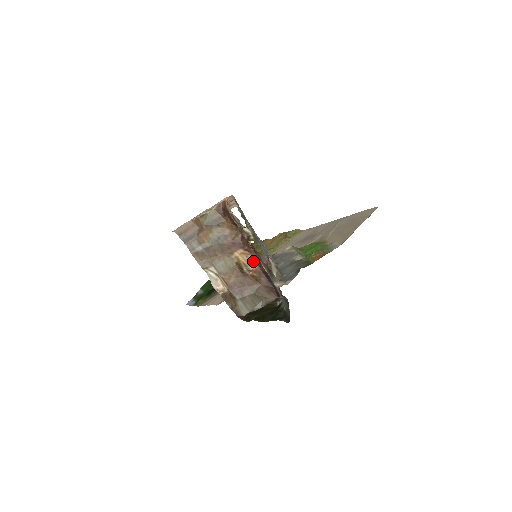
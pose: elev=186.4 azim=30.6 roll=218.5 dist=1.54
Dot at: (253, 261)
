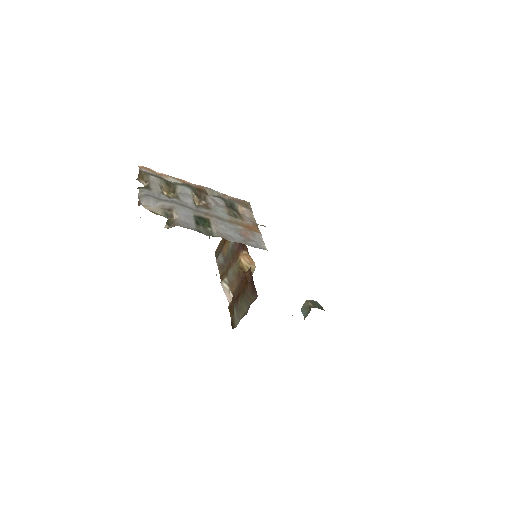
Dot at: occluded
